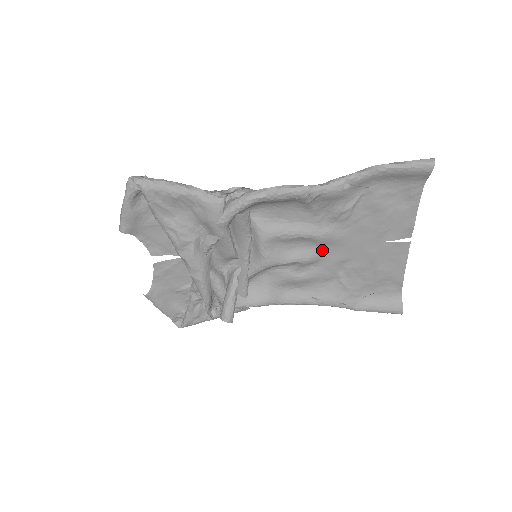
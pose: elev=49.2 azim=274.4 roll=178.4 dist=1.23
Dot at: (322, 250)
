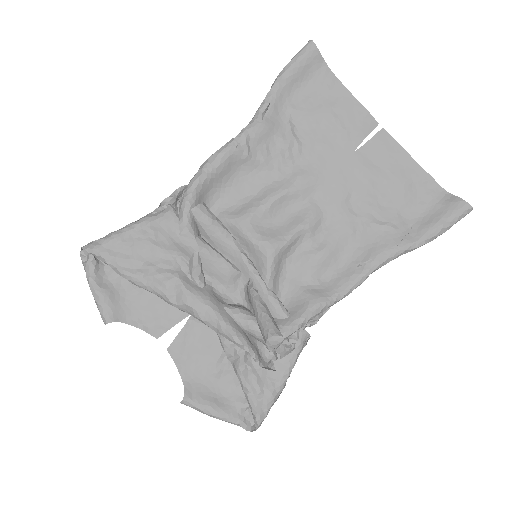
Dot at: (313, 202)
